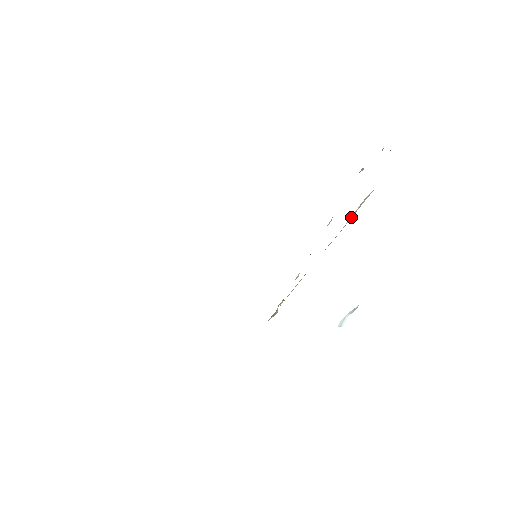
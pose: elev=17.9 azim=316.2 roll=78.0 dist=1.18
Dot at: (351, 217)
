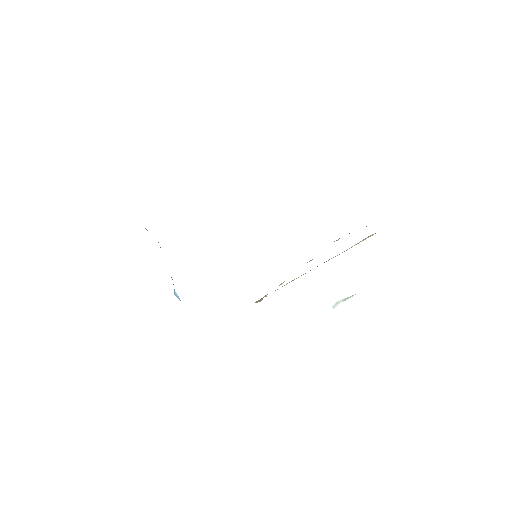
Dot at: (354, 245)
